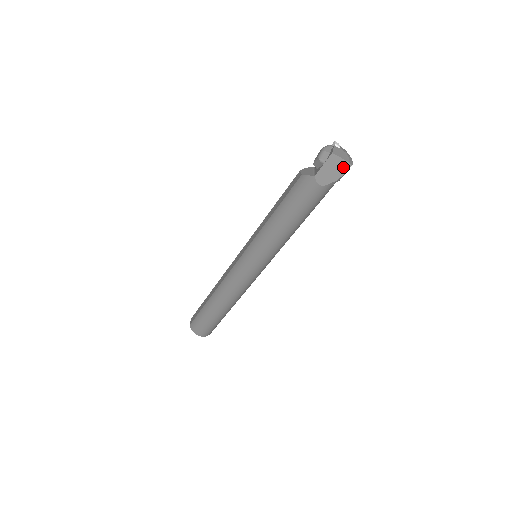
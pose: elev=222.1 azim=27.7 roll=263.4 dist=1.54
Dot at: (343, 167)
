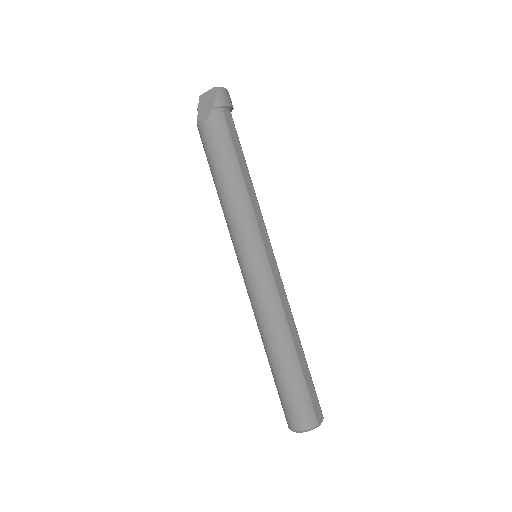
Dot at: (212, 94)
